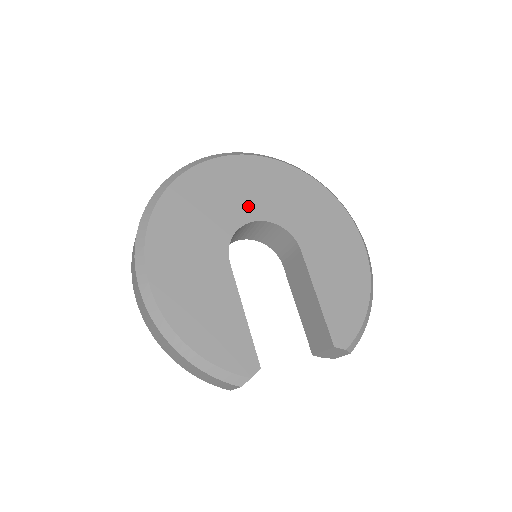
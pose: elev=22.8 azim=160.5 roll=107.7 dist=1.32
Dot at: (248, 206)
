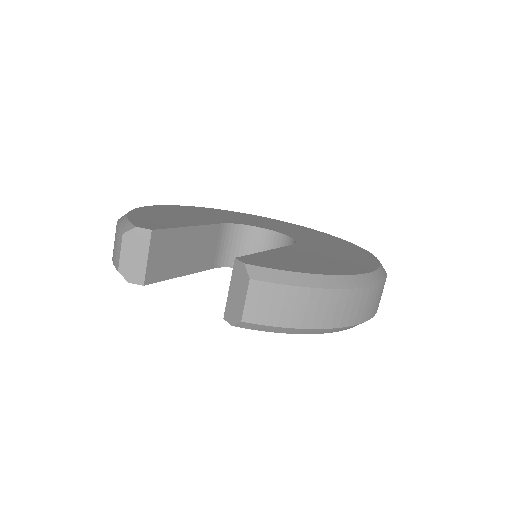
Dot at: (279, 229)
